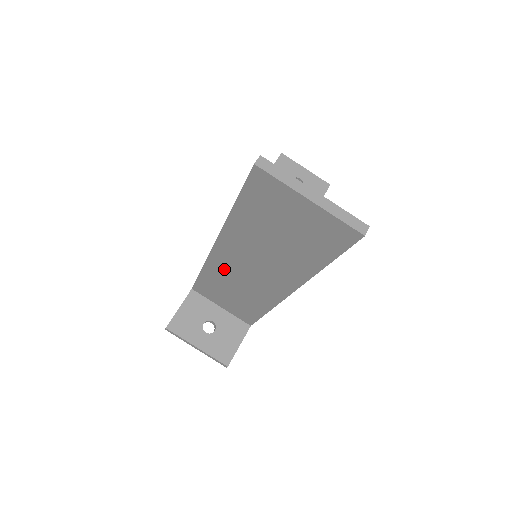
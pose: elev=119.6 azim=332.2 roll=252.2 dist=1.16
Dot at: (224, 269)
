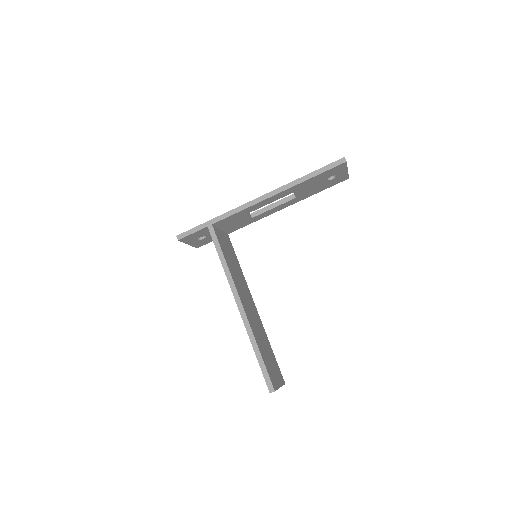
Dot at: occluded
